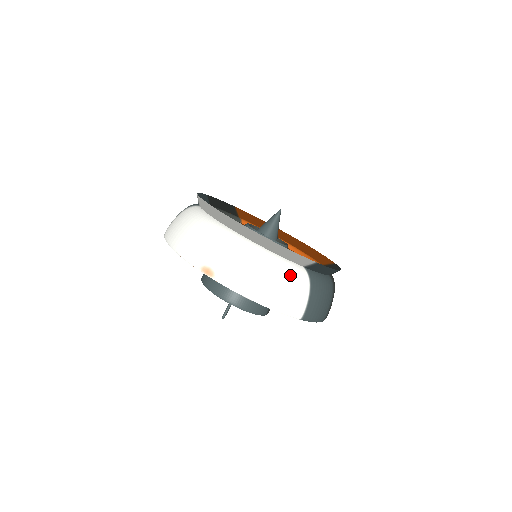
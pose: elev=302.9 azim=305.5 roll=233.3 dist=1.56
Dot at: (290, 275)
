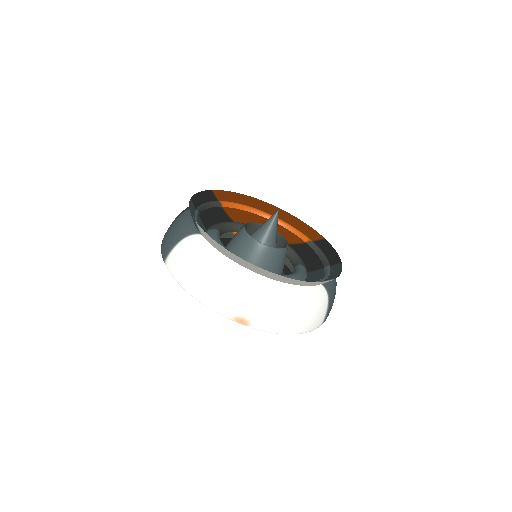
Dot at: (315, 301)
